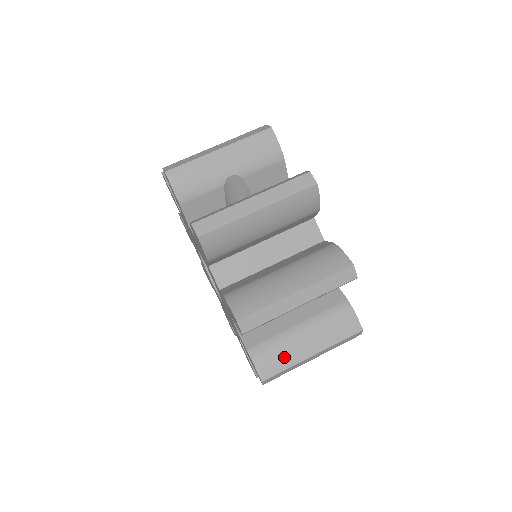
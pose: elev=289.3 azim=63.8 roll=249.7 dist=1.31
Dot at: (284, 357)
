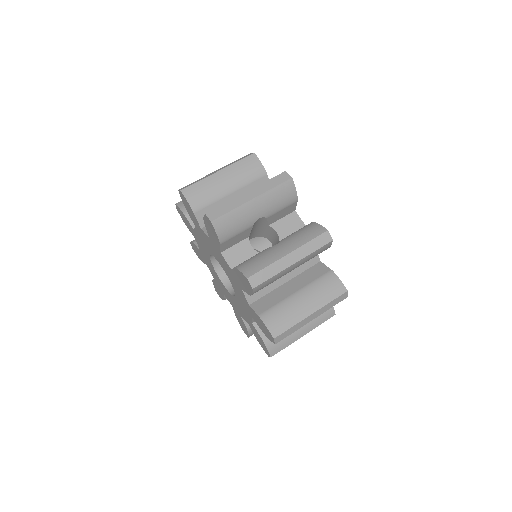
Dot at: (286, 340)
